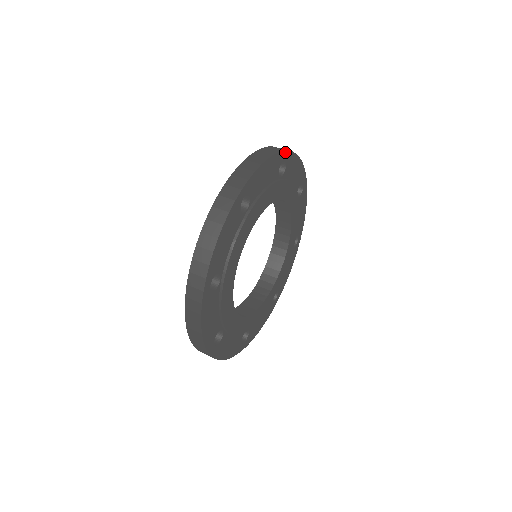
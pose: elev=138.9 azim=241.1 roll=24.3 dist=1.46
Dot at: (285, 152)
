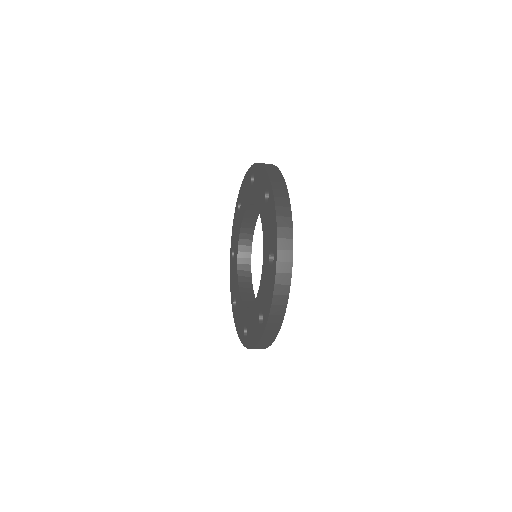
Dot at: occluded
